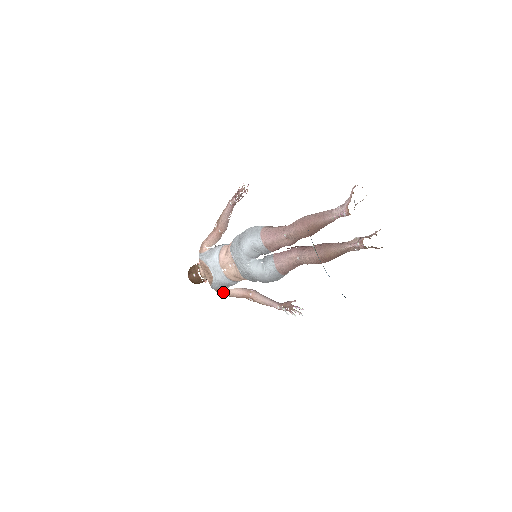
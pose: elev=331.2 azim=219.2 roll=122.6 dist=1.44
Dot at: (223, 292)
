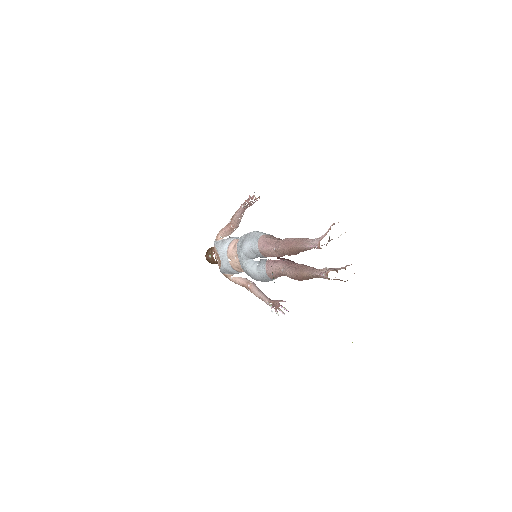
Dot at: (228, 277)
